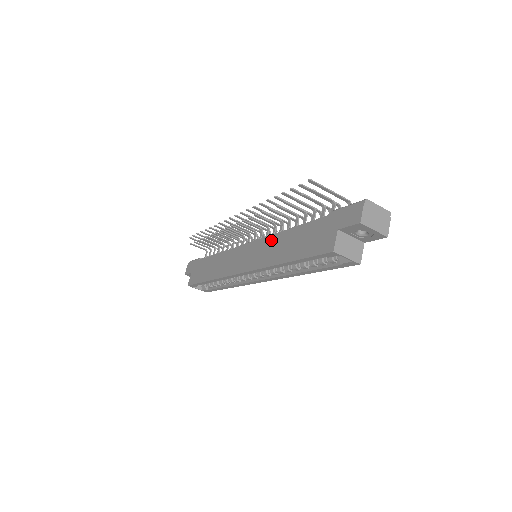
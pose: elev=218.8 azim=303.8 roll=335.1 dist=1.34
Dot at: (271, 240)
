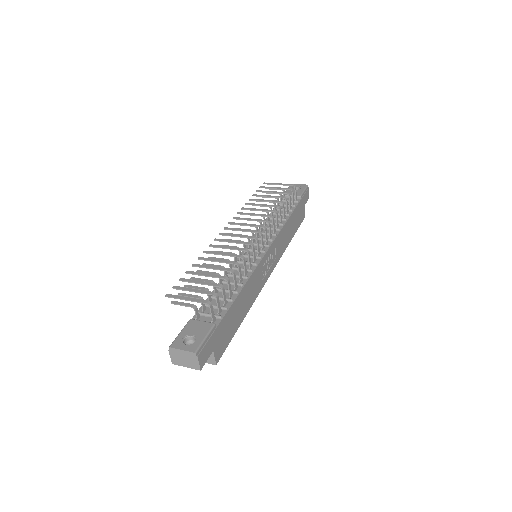
Dot at: occluded
